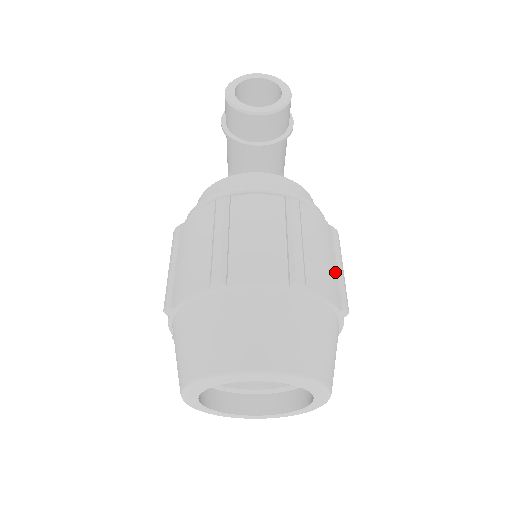
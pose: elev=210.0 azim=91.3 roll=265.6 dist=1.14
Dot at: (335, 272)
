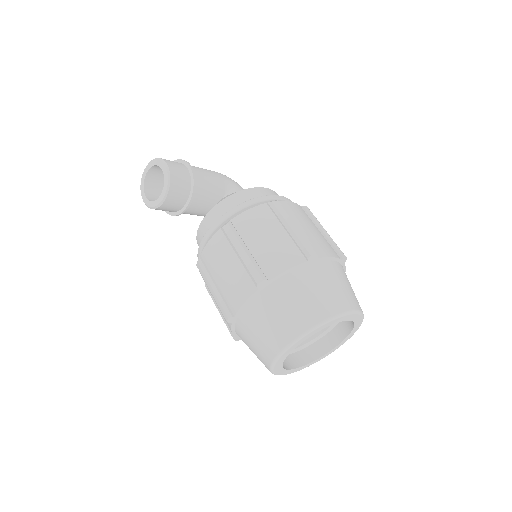
Dot at: (289, 235)
